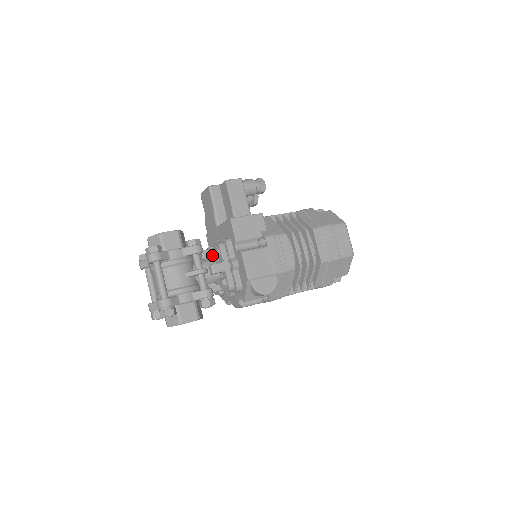
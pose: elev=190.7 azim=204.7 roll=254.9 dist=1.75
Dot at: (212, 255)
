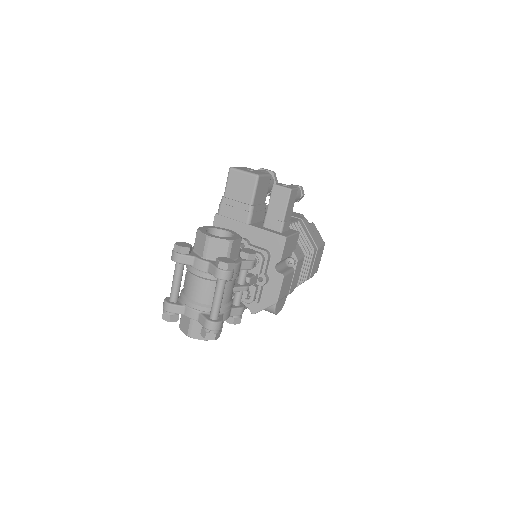
Dot at: occluded
